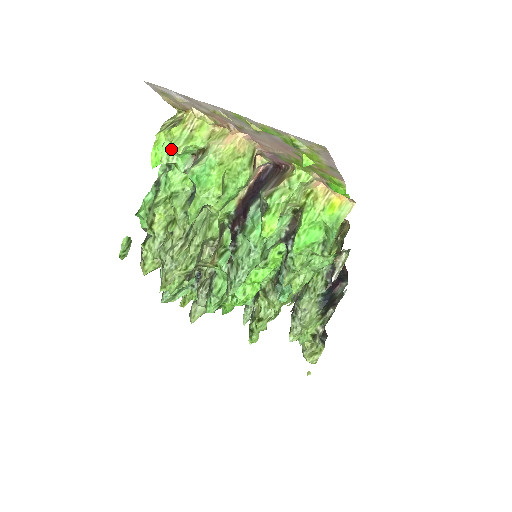
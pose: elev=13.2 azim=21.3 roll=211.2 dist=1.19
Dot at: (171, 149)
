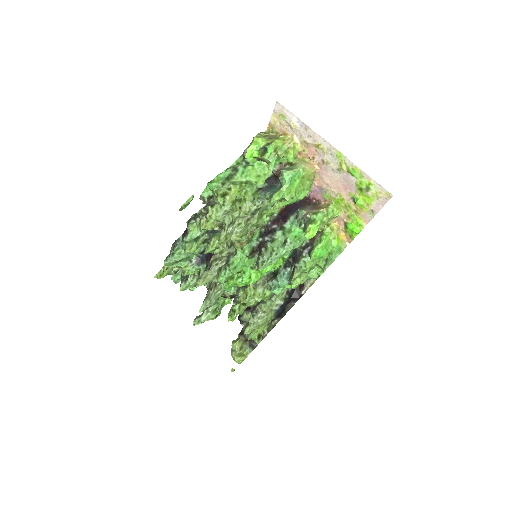
Dot at: (276, 152)
